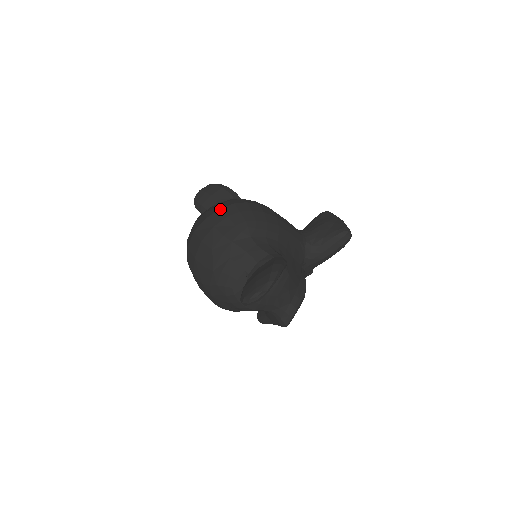
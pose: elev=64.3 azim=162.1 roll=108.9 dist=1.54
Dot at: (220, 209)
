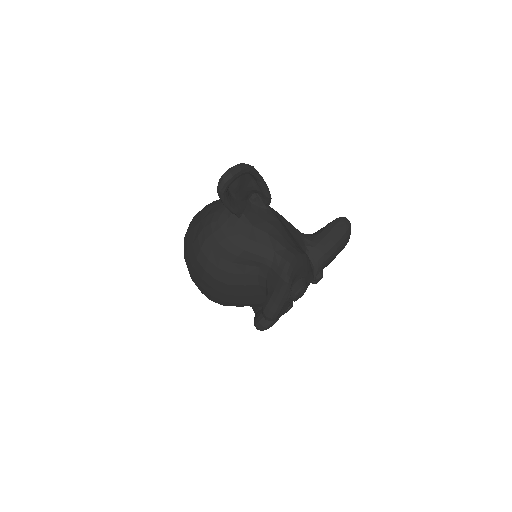
Dot at: occluded
